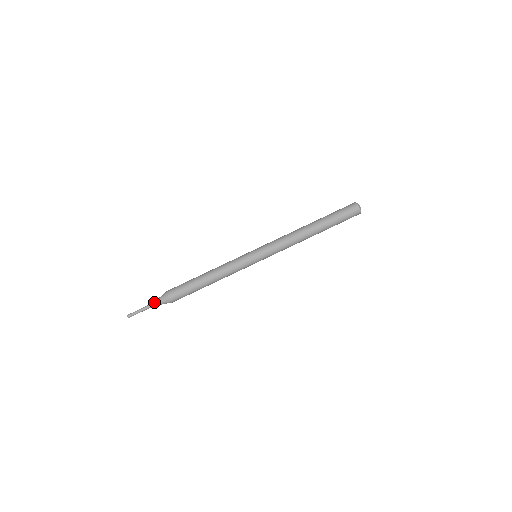
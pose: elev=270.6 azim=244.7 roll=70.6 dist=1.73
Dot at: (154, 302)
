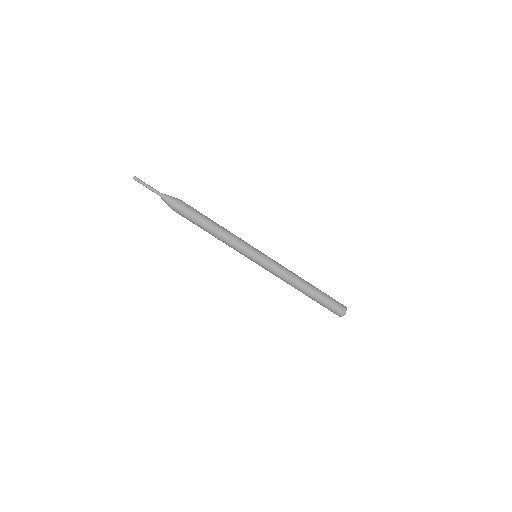
Dot at: (162, 193)
